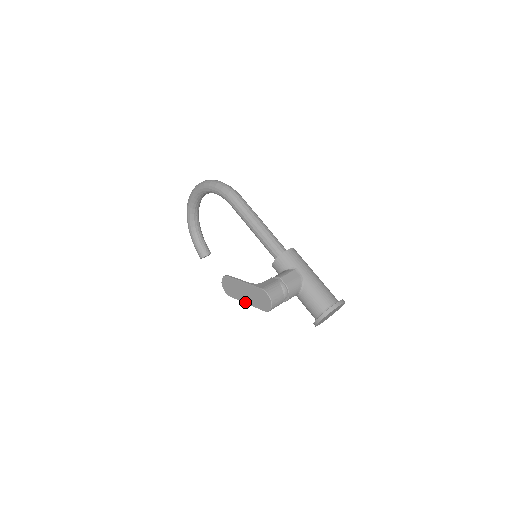
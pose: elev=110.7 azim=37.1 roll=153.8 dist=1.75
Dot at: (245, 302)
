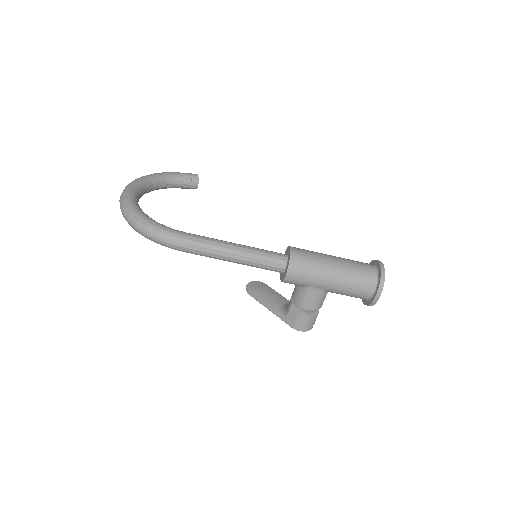
Dot at: occluded
